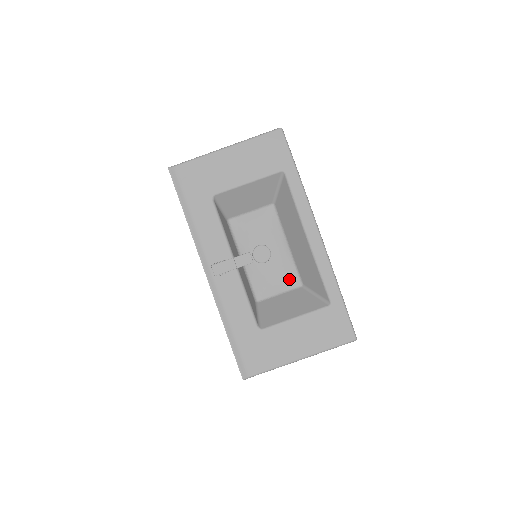
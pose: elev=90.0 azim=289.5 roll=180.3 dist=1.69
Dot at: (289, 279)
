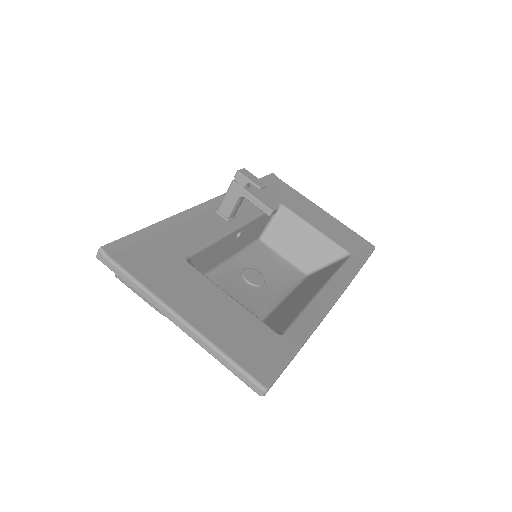
Dot at: (251, 311)
